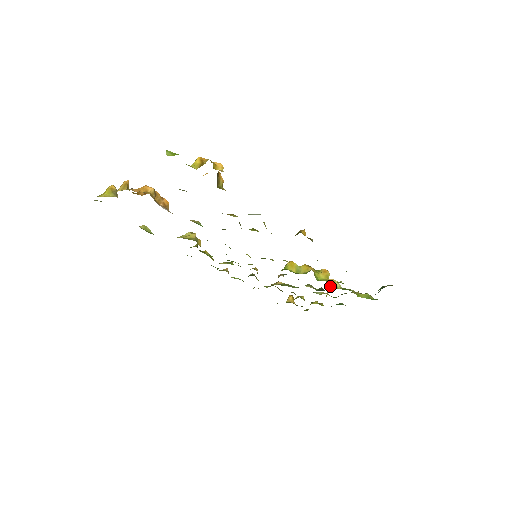
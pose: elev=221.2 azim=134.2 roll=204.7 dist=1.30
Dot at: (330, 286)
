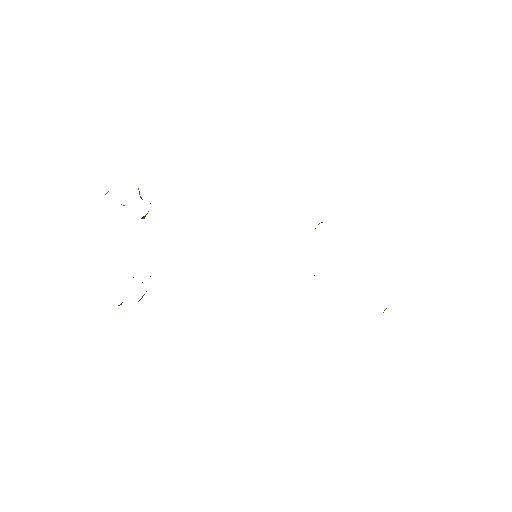
Dot at: occluded
